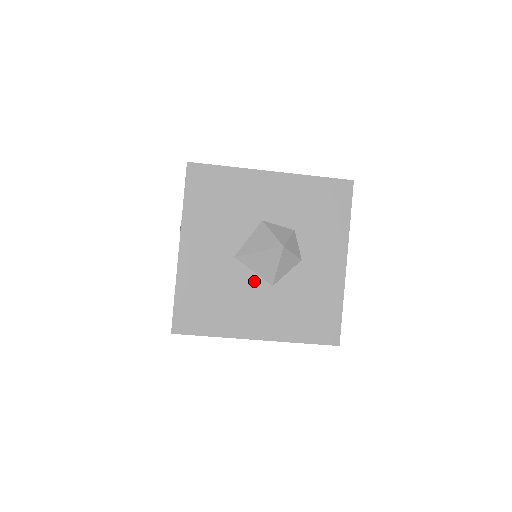
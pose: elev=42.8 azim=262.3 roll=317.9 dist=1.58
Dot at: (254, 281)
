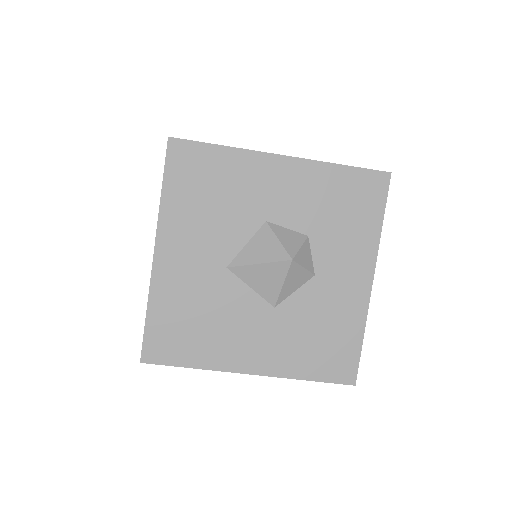
Dot at: (251, 300)
